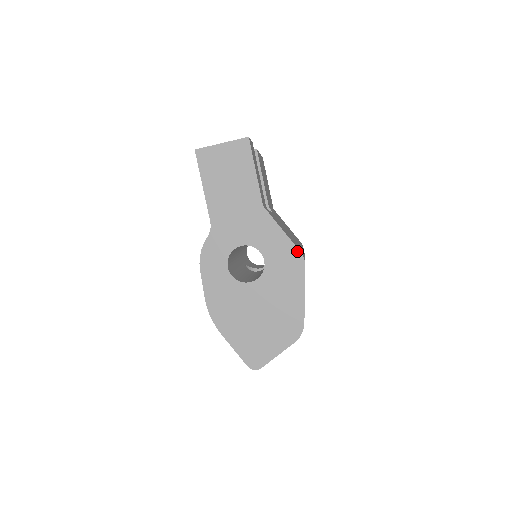
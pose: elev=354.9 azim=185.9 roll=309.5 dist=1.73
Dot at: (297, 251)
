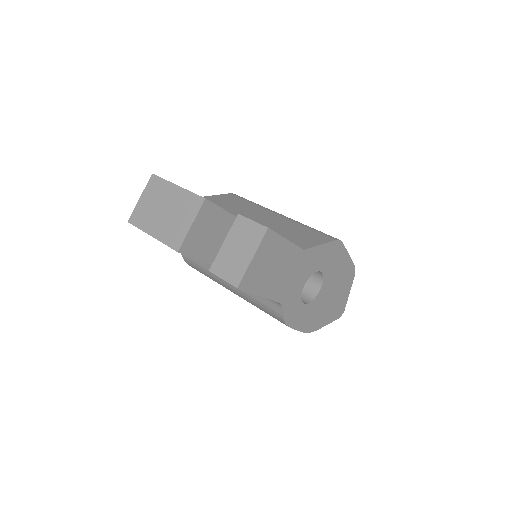
Dot at: (335, 242)
